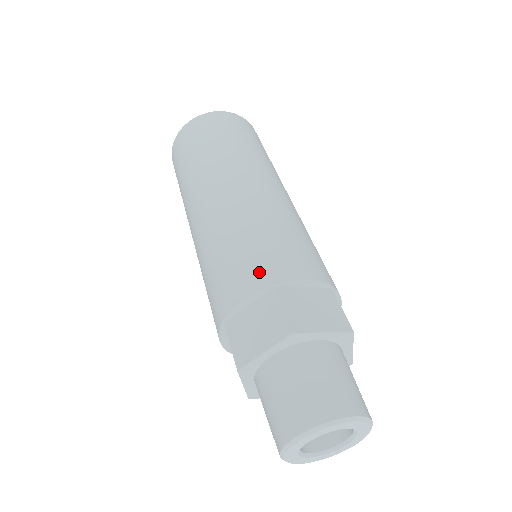
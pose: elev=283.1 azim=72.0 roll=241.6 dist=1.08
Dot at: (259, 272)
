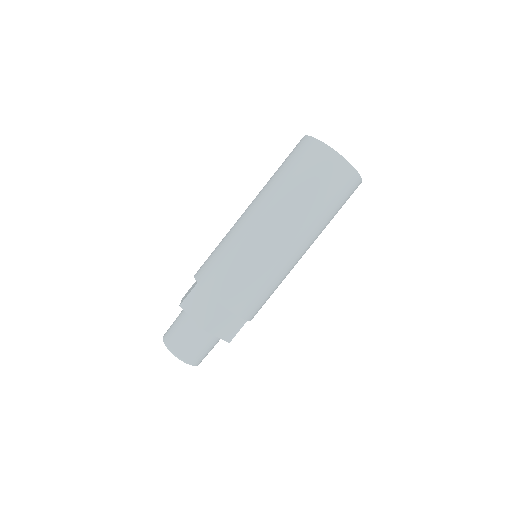
Dot at: (226, 294)
